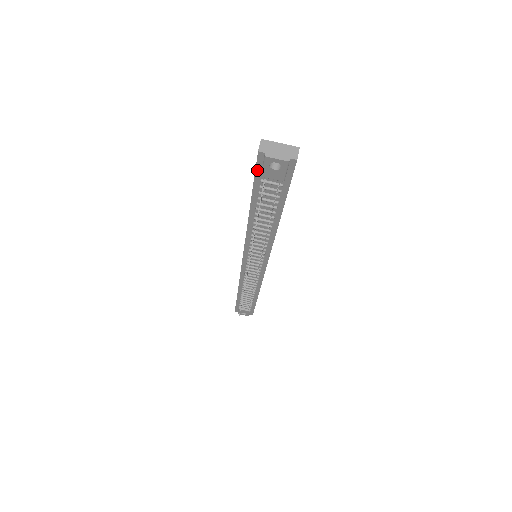
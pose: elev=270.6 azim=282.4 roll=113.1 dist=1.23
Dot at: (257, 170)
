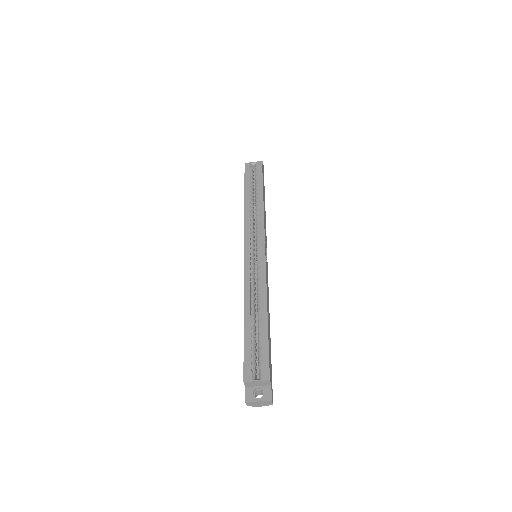
Dot at: occluded
